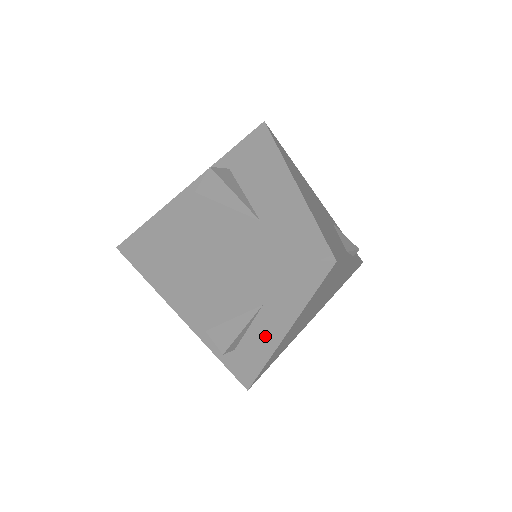
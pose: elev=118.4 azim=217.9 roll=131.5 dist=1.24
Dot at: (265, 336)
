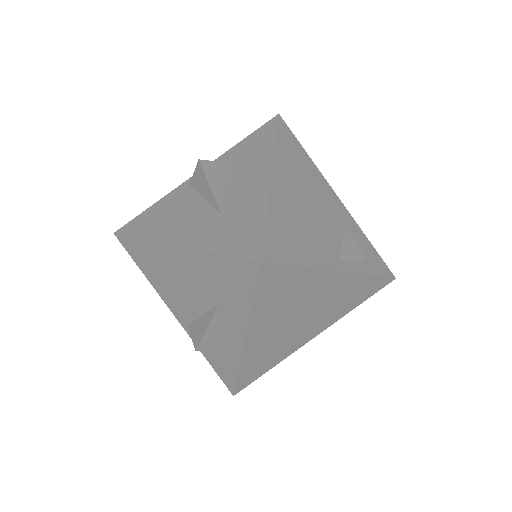
Dot at: (230, 339)
